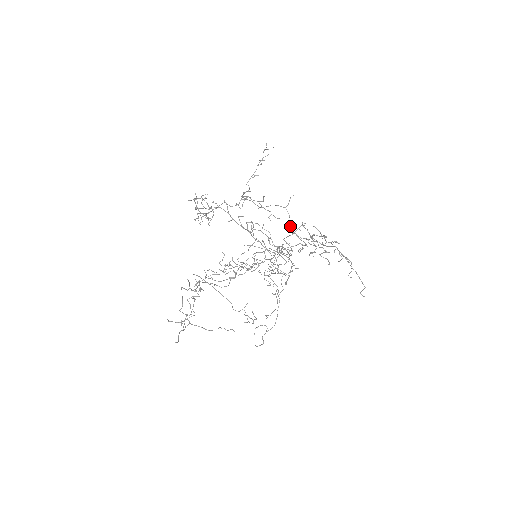
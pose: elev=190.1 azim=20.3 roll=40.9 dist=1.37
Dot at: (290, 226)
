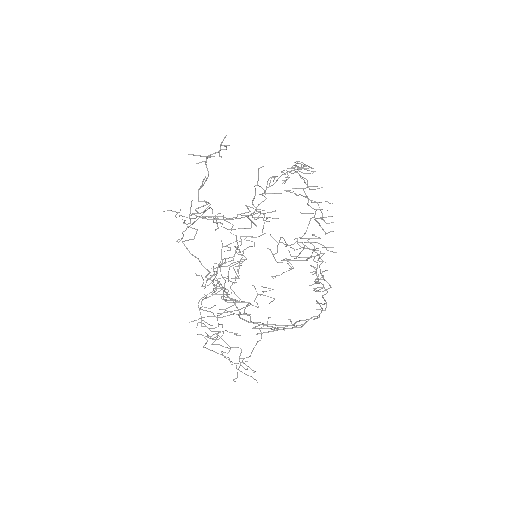
Dot at: occluded
